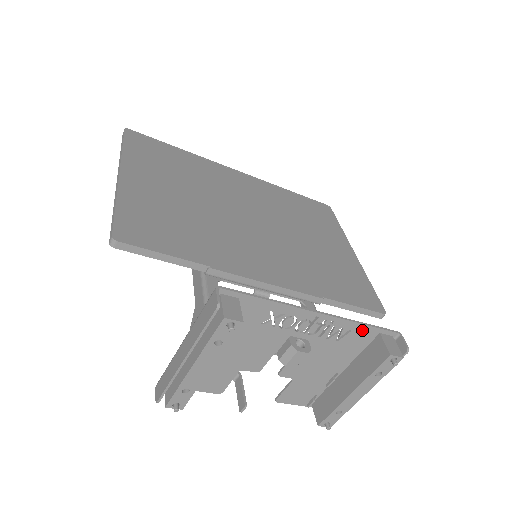
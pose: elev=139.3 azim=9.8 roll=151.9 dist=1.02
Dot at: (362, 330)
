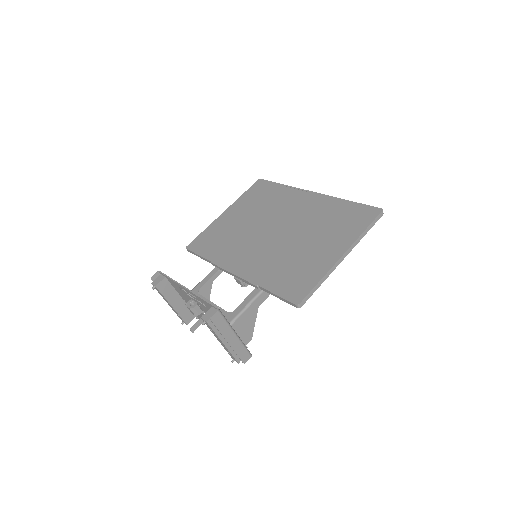
Dot at: (205, 302)
